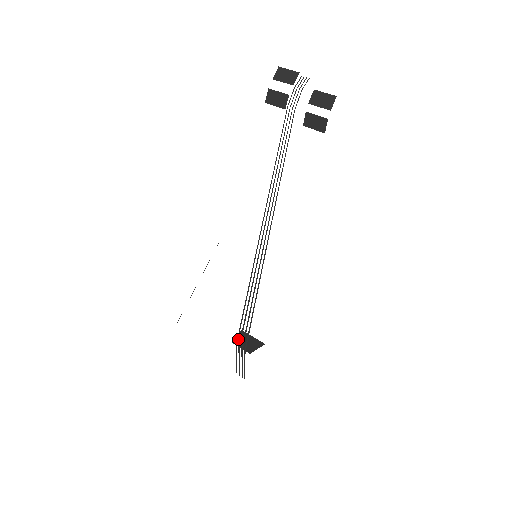
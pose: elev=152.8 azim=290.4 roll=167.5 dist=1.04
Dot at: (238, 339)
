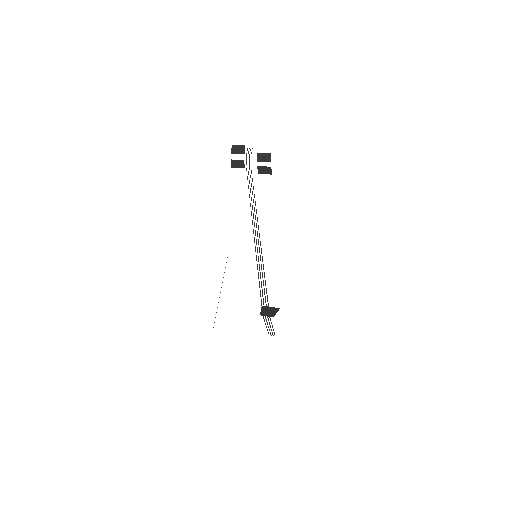
Dot at: occluded
